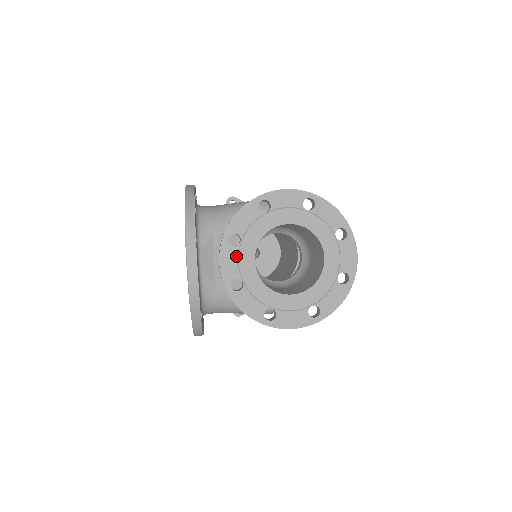
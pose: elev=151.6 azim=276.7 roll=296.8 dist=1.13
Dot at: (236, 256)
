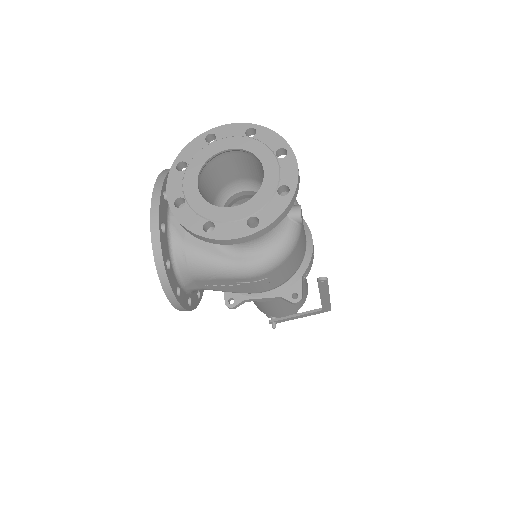
Dot at: (181, 179)
